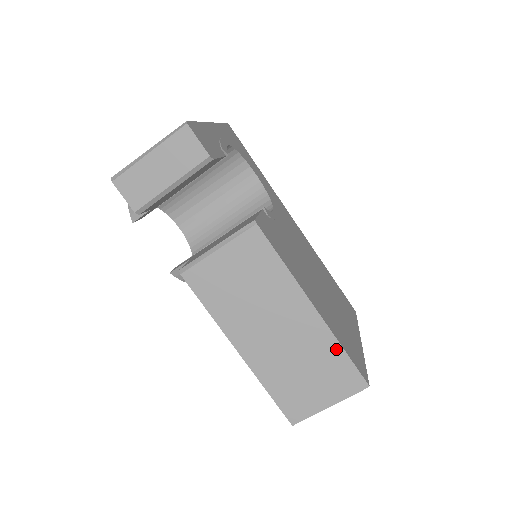
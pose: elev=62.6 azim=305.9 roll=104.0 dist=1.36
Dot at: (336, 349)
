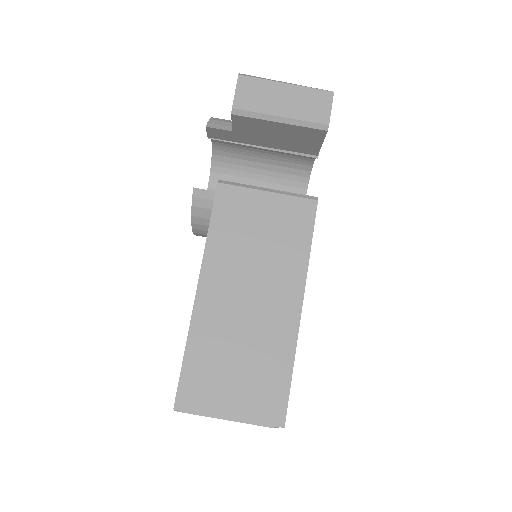
Dot at: (286, 363)
